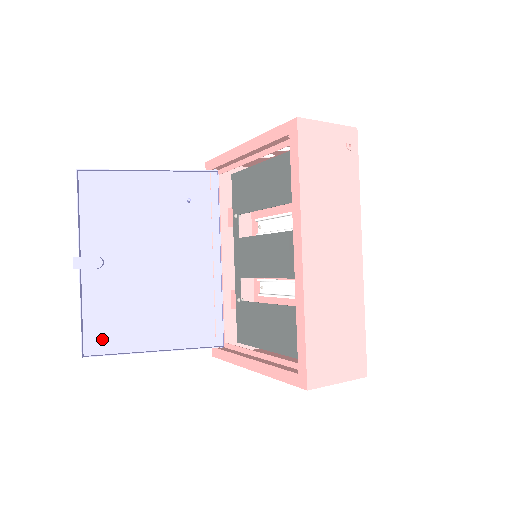
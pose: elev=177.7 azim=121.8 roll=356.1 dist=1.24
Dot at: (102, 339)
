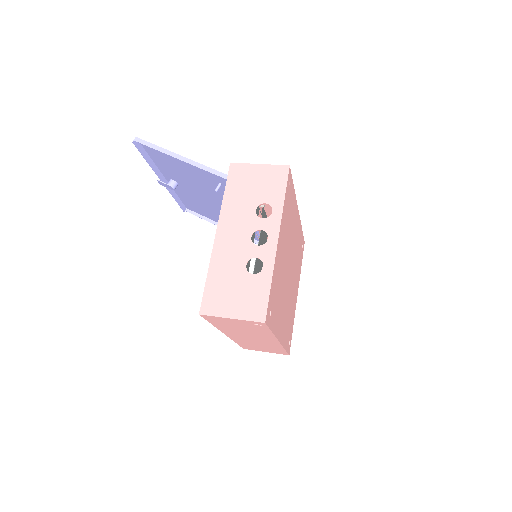
Dot at: (193, 208)
